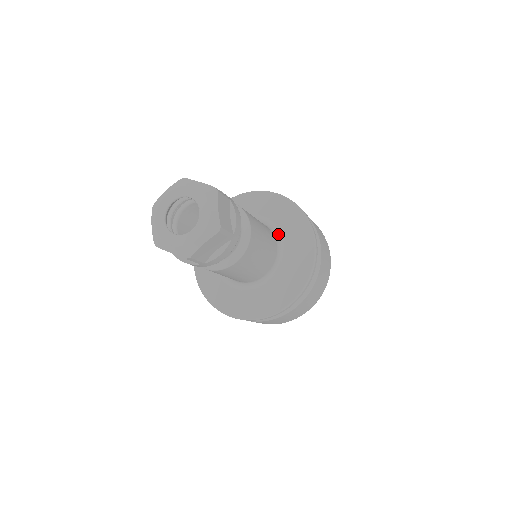
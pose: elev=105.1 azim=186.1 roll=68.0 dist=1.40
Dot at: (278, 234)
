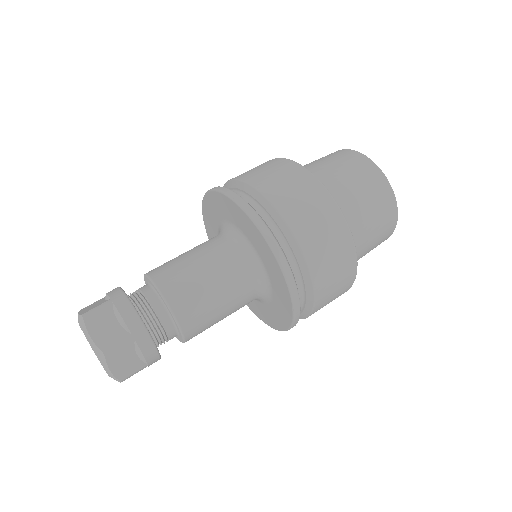
Dot at: (259, 271)
